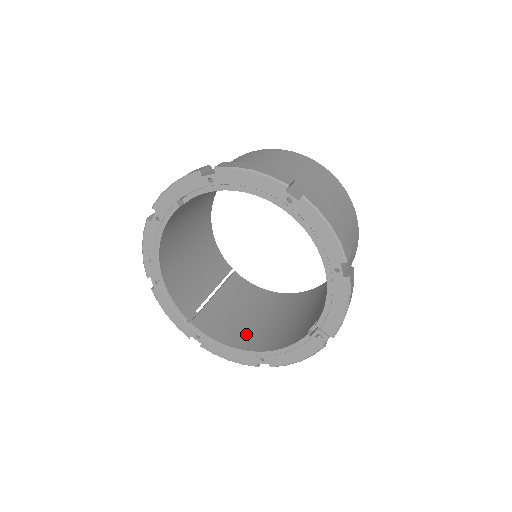
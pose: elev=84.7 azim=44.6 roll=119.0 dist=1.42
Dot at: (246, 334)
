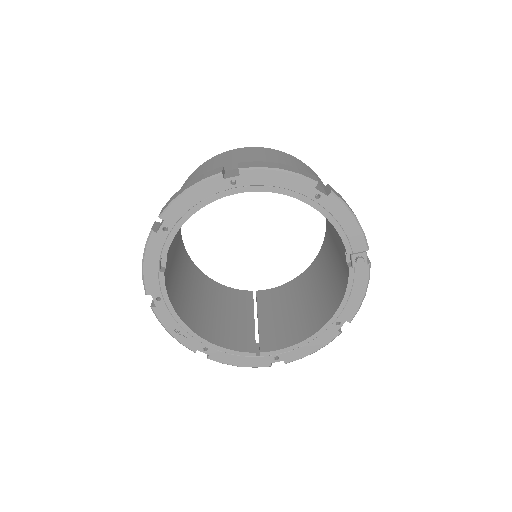
Dot at: (308, 320)
